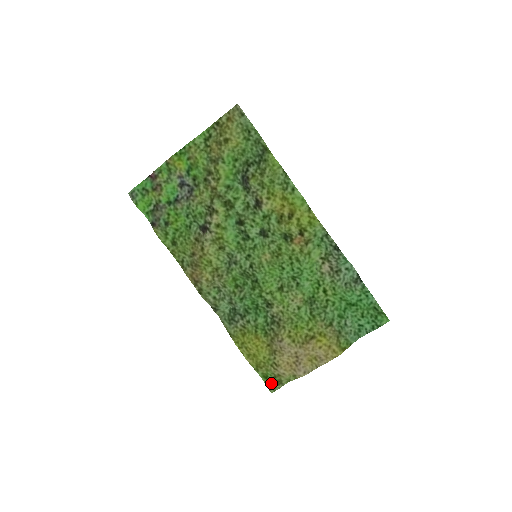
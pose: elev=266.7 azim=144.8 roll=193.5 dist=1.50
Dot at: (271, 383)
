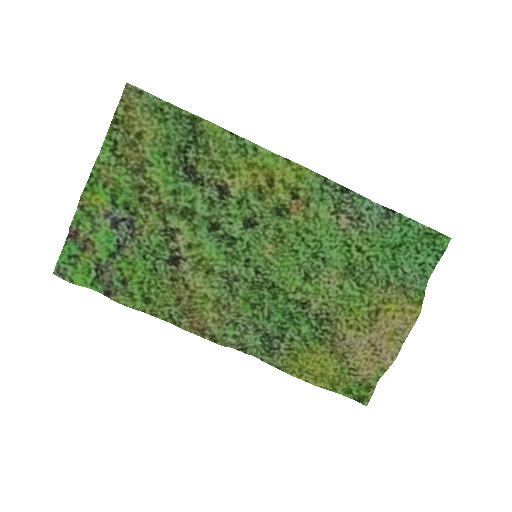
Dot at: (359, 395)
